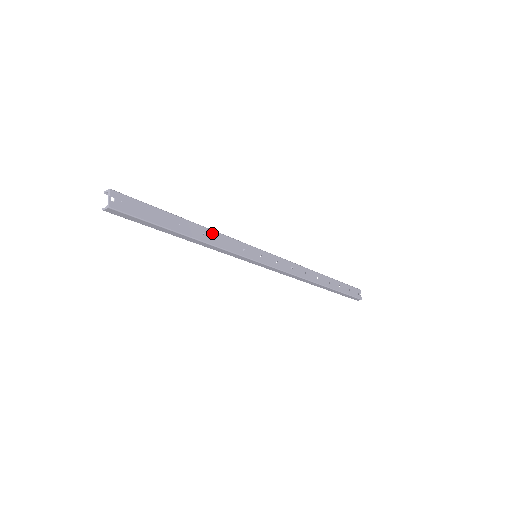
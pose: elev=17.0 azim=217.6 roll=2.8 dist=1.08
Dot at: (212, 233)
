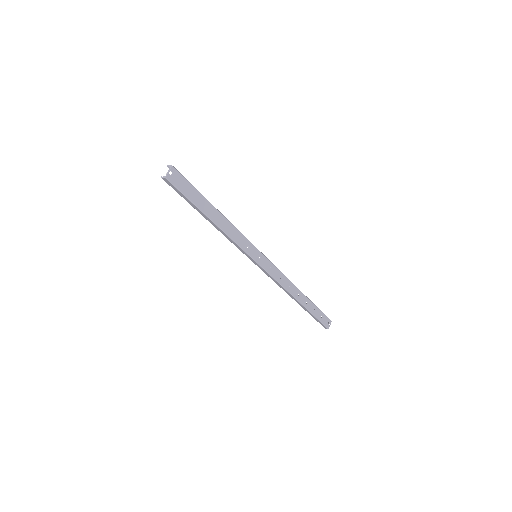
Dot at: (230, 225)
